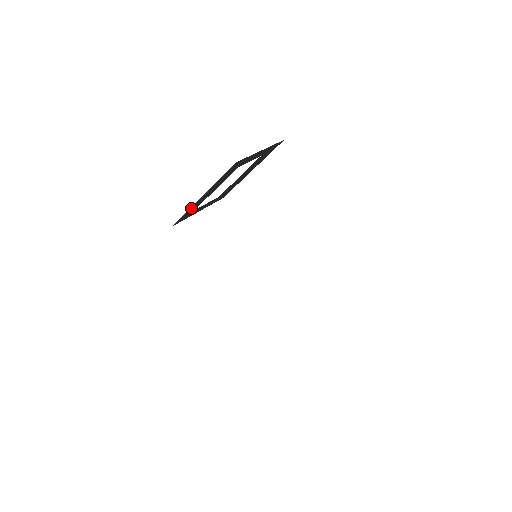
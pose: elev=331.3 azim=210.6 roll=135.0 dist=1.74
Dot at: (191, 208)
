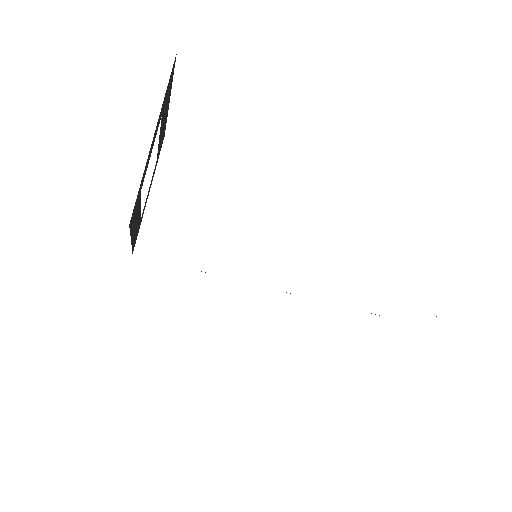
Dot at: (133, 241)
